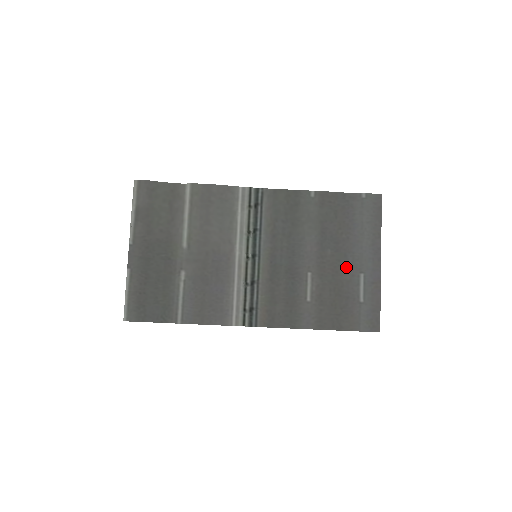
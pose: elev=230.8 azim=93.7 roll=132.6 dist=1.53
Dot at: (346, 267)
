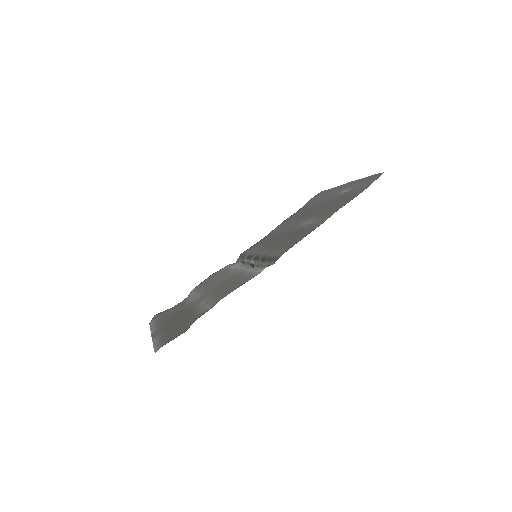
Dot at: occluded
